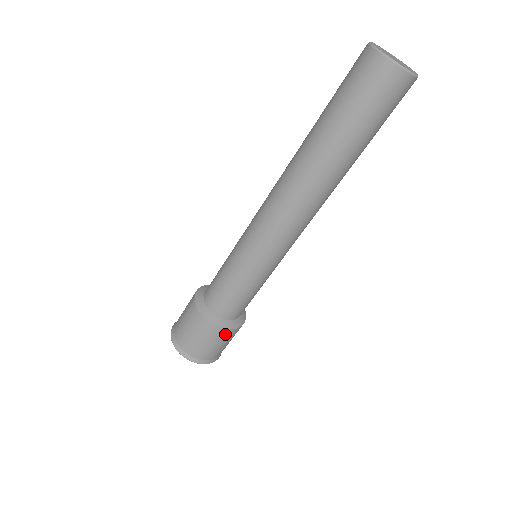
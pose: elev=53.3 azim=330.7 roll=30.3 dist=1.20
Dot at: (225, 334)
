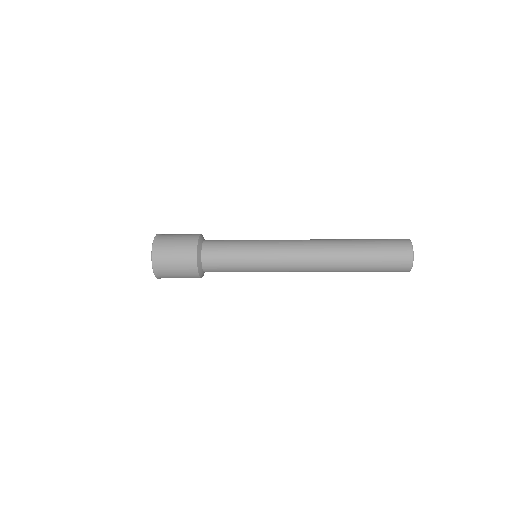
Dot at: (193, 275)
